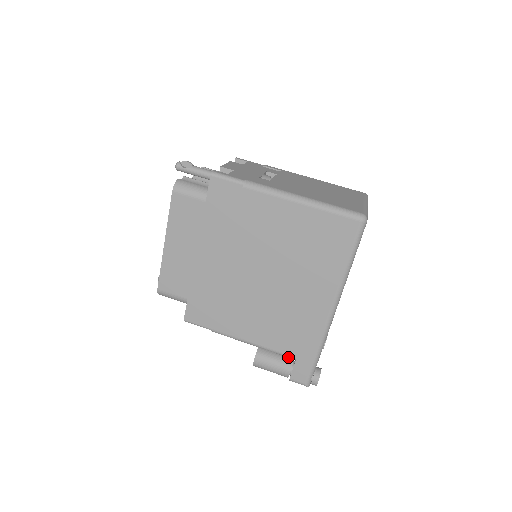
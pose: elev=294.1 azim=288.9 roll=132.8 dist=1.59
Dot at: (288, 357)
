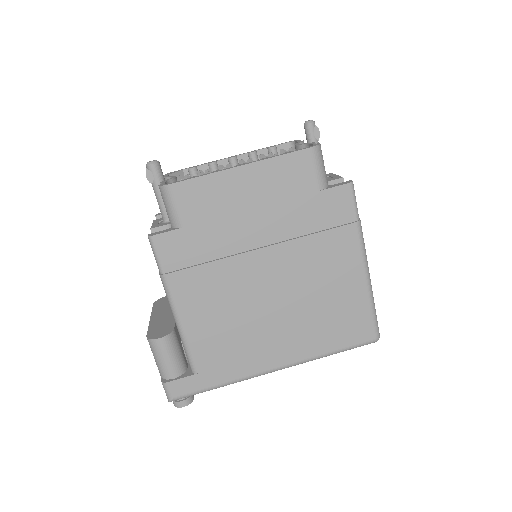
Dot at: (191, 365)
